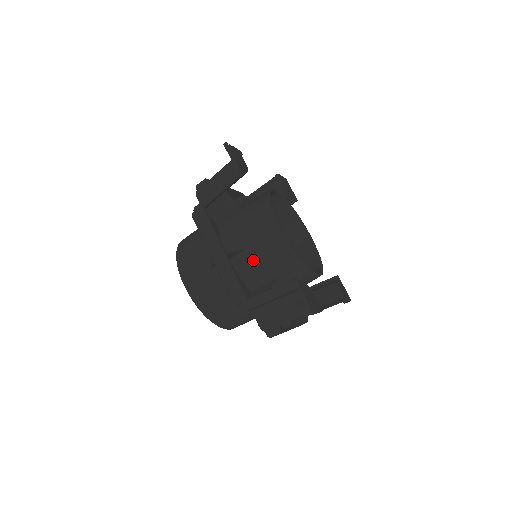
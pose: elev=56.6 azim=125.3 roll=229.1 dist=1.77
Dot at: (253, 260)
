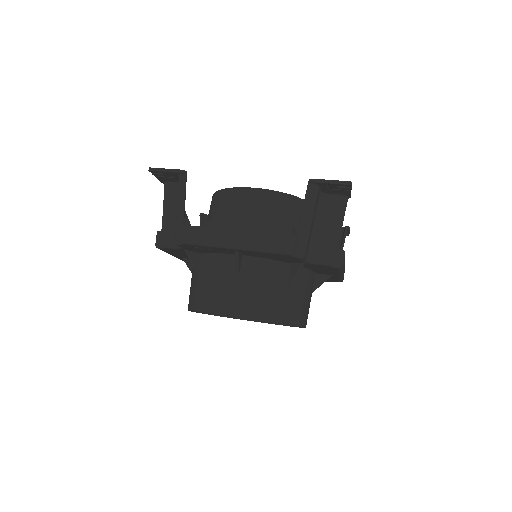
Dot at: (262, 231)
